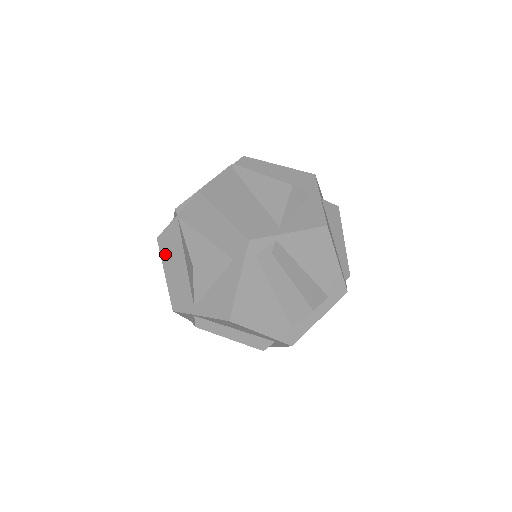
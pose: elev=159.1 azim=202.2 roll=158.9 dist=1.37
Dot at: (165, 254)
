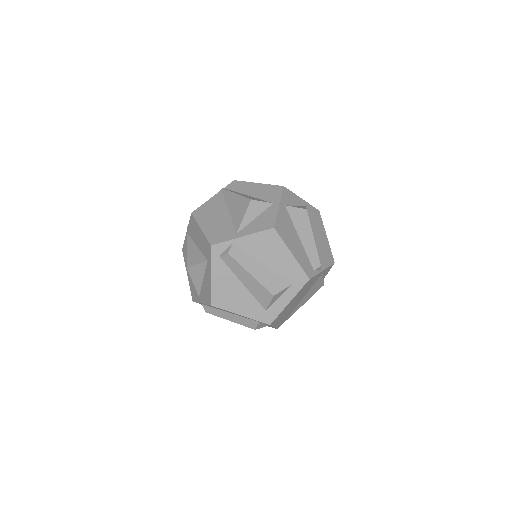
Dot at: (186, 260)
